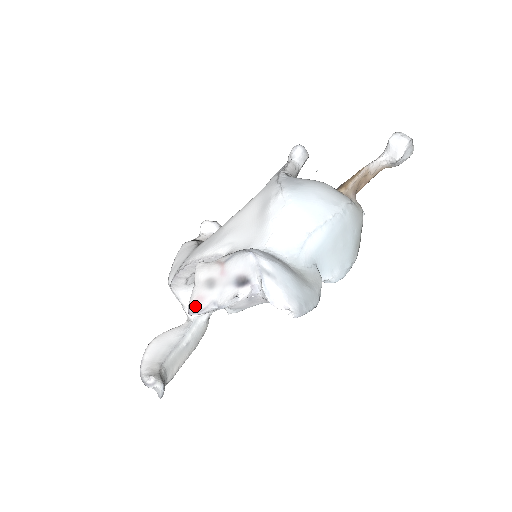
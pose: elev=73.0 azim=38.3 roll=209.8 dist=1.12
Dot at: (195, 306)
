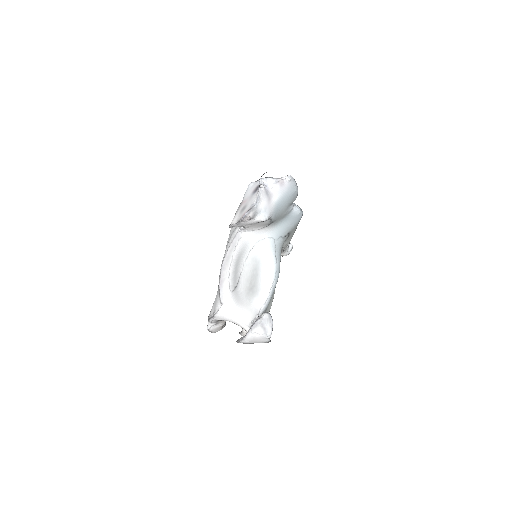
Dot at: occluded
